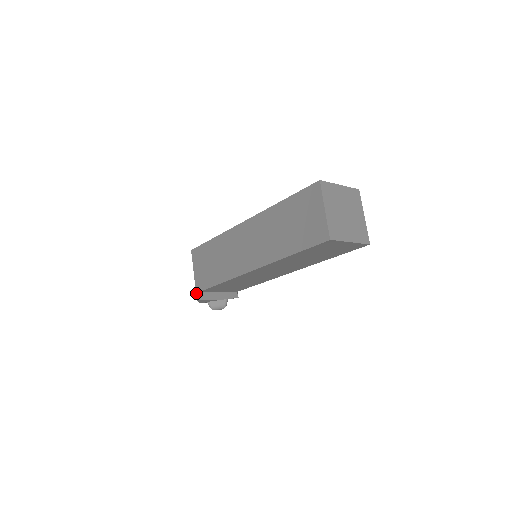
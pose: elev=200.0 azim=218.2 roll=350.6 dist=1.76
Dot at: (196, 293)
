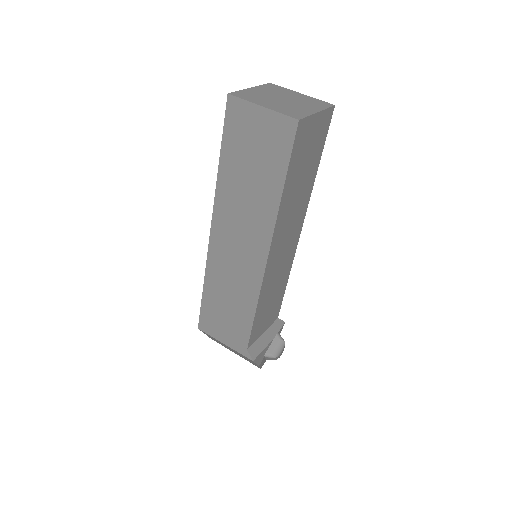
Dot at: (245, 356)
